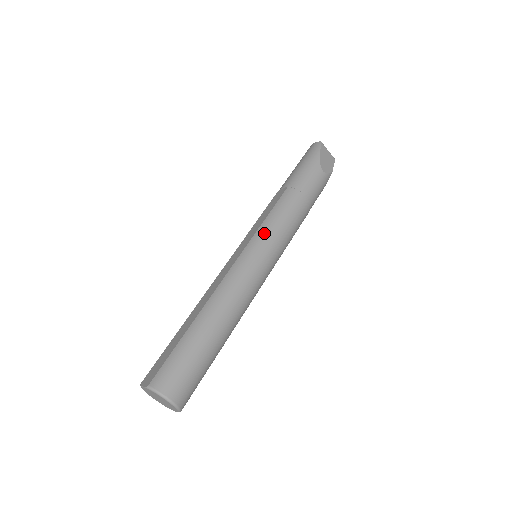
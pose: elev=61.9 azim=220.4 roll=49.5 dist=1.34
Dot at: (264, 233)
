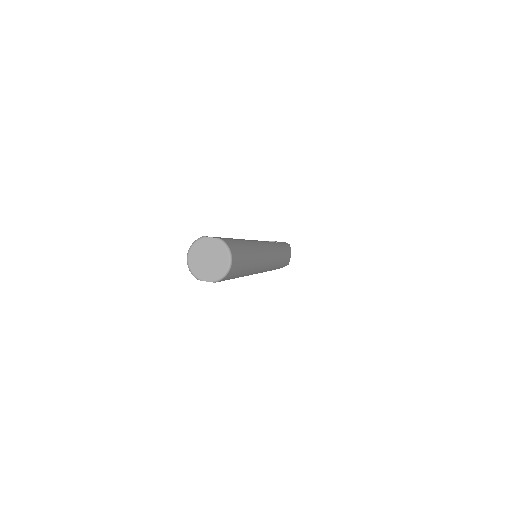
Dot at: (273, 247)
